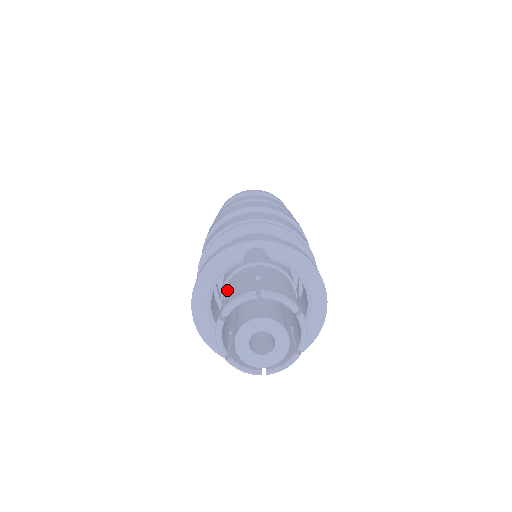
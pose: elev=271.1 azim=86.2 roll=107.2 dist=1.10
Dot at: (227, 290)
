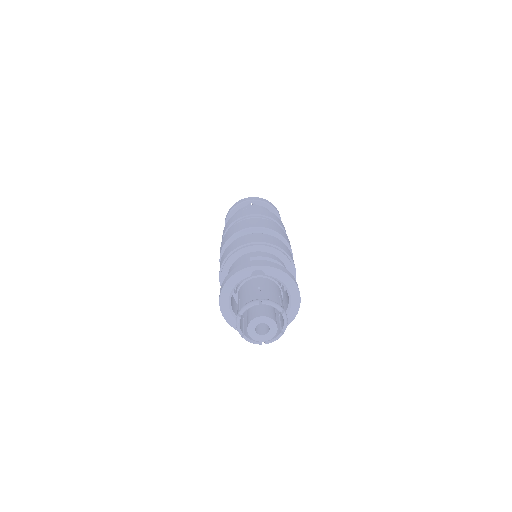
Dot at: (241, 294)
